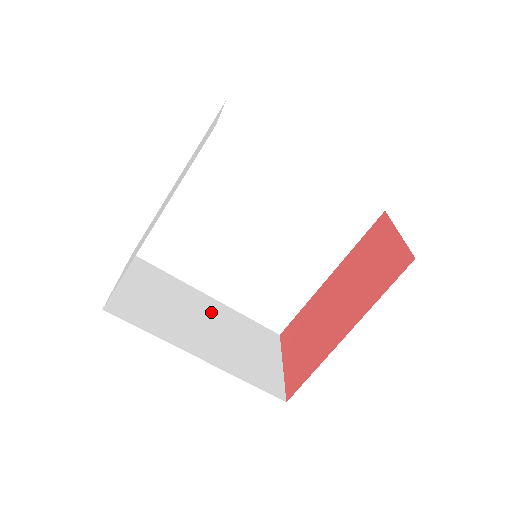
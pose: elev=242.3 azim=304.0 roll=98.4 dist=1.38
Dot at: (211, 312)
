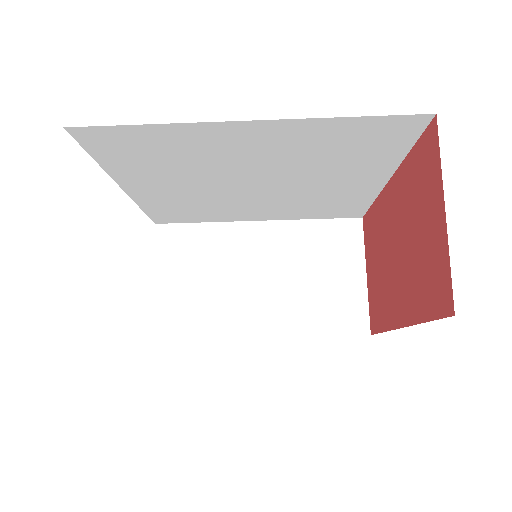
Dot at: (263, 250)
